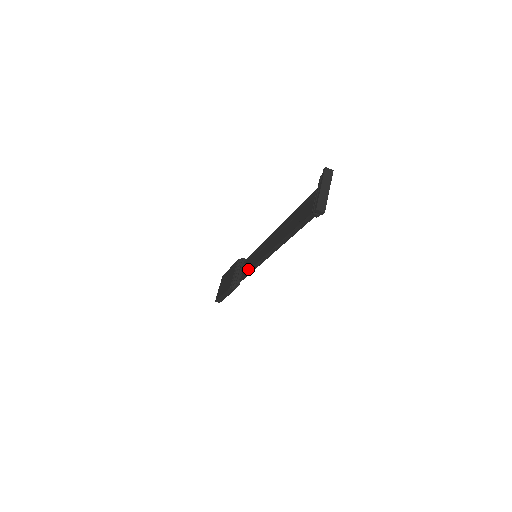
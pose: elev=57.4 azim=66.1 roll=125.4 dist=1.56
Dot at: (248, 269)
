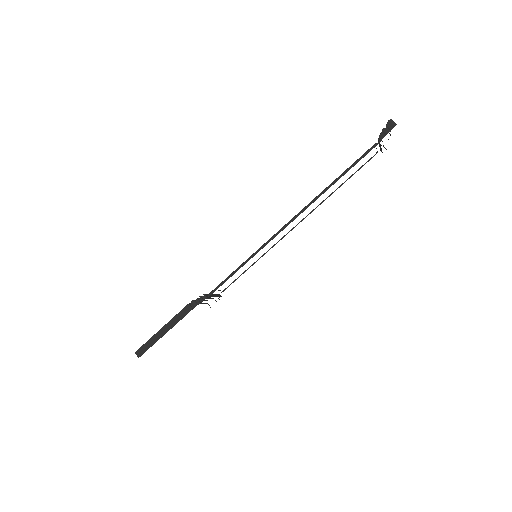
Dot at: occluded
